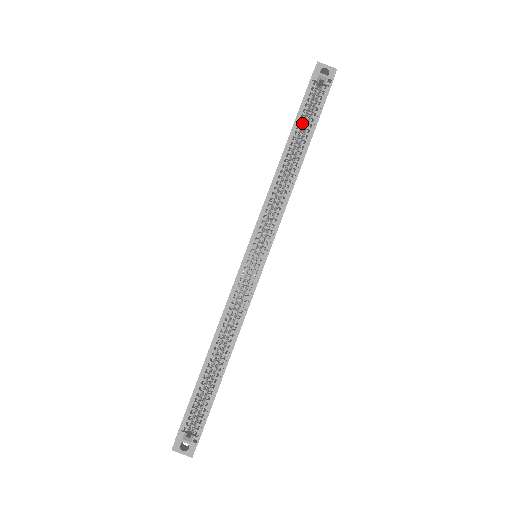
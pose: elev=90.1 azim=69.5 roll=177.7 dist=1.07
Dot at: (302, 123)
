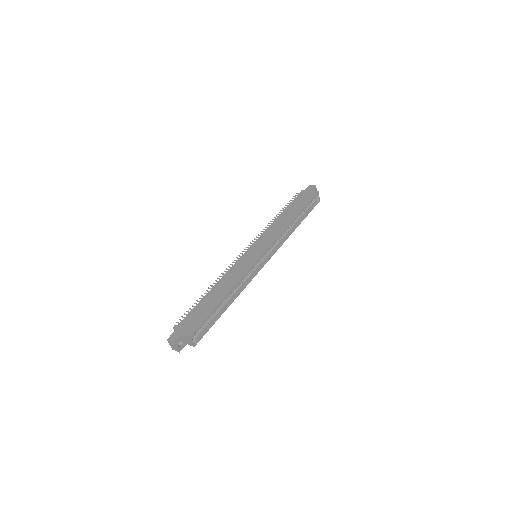
Dot at: (303, 209)
